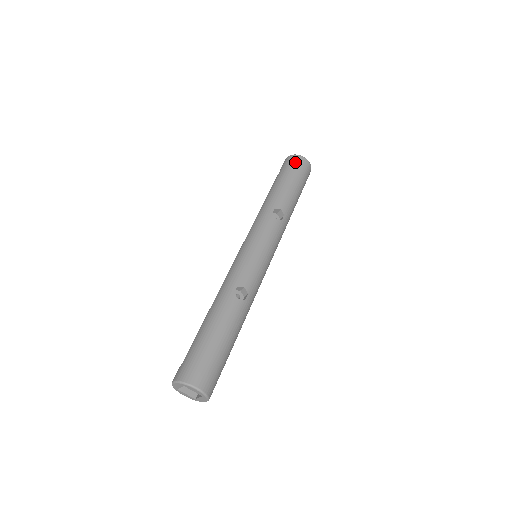
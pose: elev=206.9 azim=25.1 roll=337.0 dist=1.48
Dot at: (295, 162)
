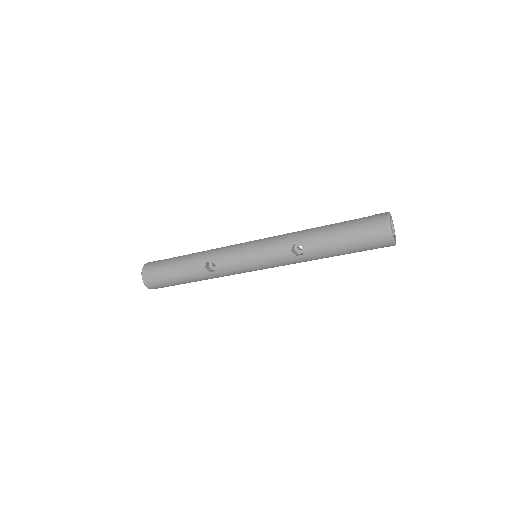
Dot at: (375, 226)
